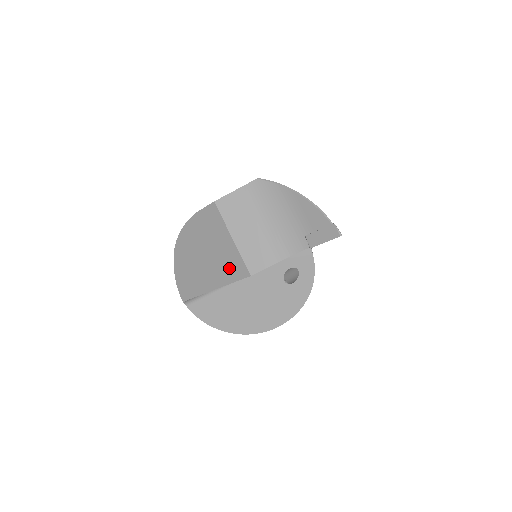
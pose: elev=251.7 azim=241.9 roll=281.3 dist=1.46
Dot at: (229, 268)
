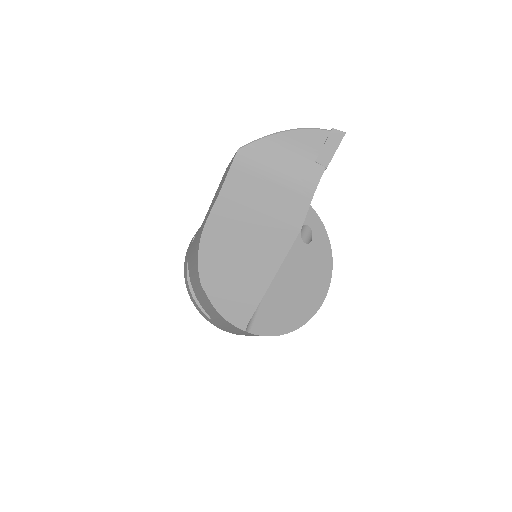
Dot at: (274, 244)
